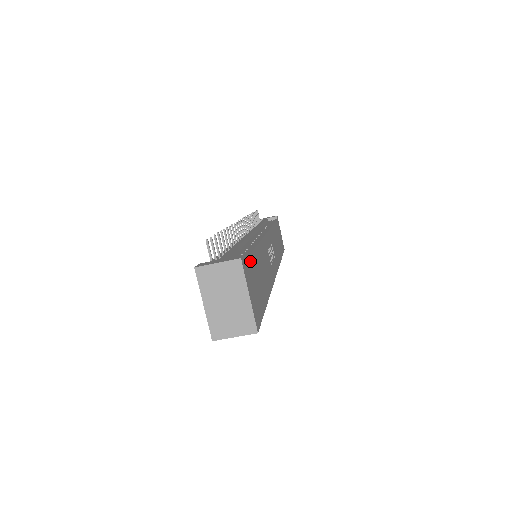
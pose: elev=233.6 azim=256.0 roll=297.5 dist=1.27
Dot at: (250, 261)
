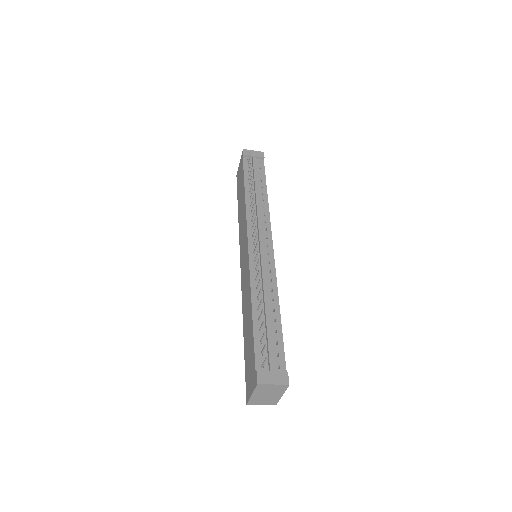
Dot at: (284, 356)
